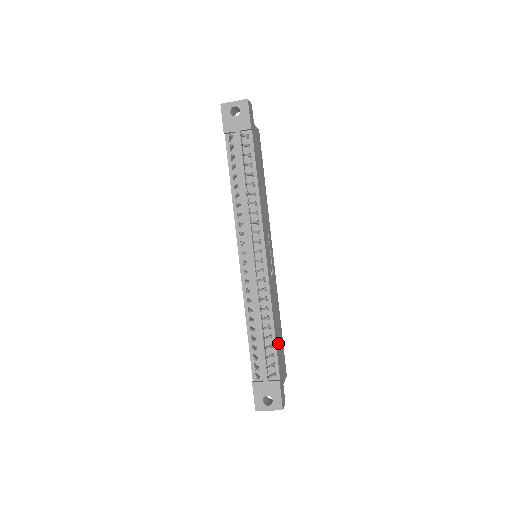
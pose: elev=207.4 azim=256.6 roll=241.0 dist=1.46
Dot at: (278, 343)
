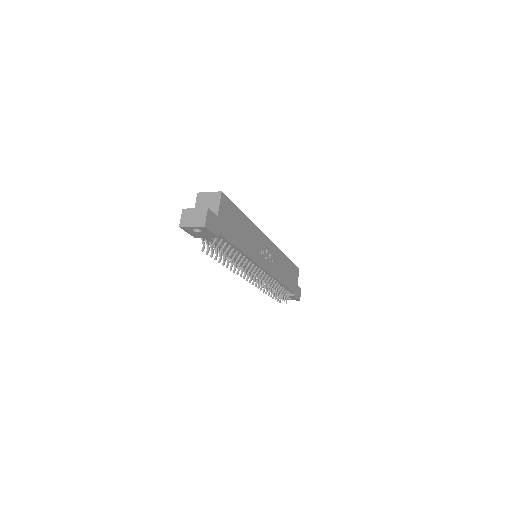
Dot at: (288, 279)
